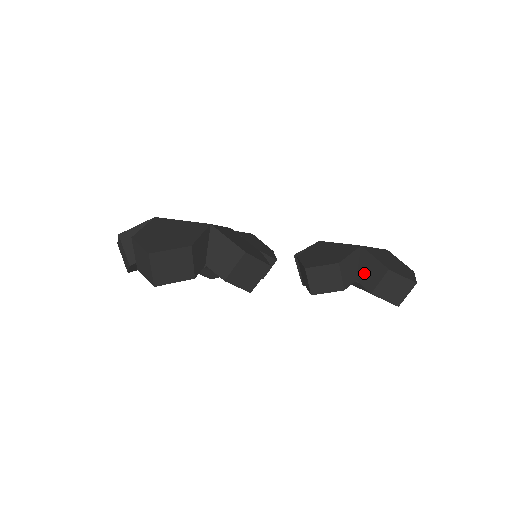
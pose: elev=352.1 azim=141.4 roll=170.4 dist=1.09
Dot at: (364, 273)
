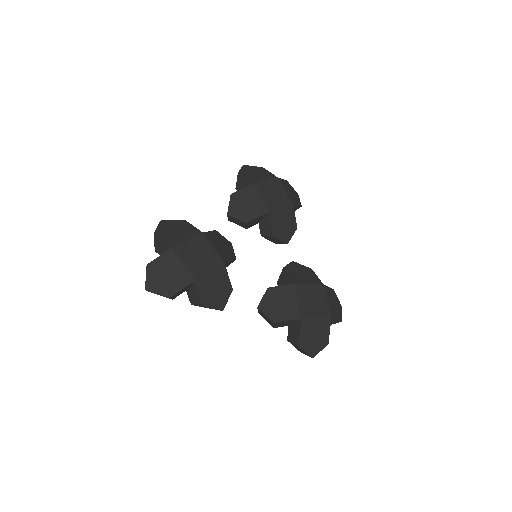
Dot at: (292, 329)
